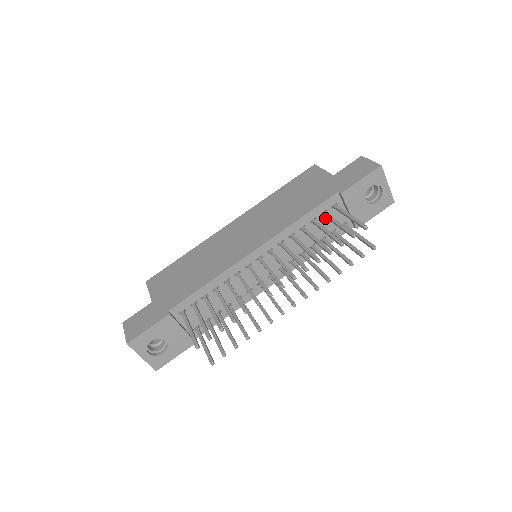
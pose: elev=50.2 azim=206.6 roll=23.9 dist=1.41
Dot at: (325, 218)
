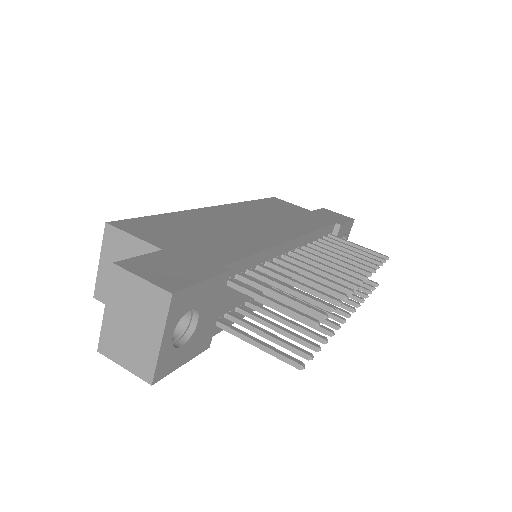
Dot at: occluded
